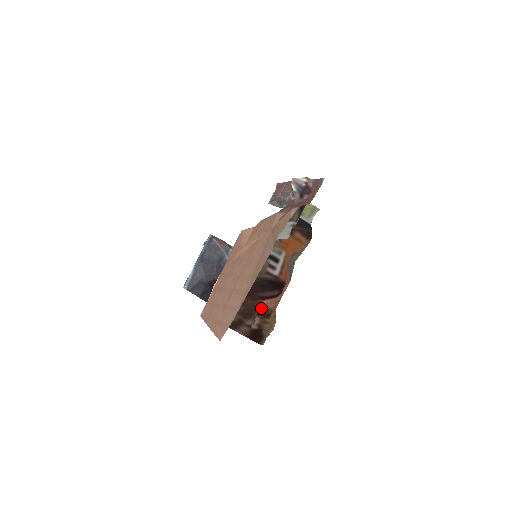
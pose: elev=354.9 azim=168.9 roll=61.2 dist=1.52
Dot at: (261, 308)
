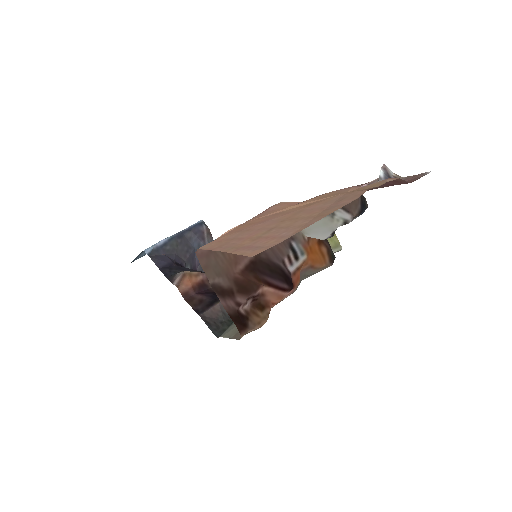
Dot at: (260, 293)
